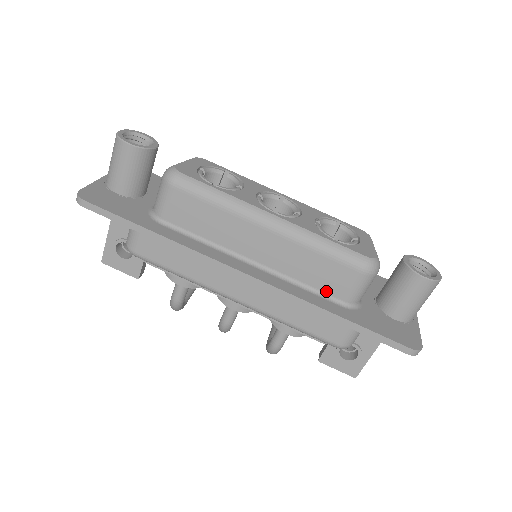
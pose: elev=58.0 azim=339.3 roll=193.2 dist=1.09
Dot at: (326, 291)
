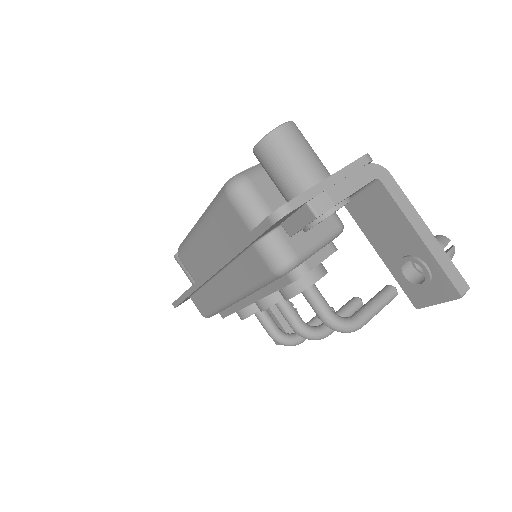
Dot at: (241, 237)
